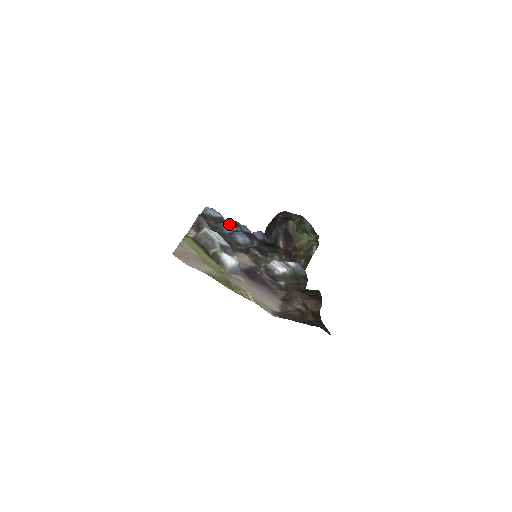
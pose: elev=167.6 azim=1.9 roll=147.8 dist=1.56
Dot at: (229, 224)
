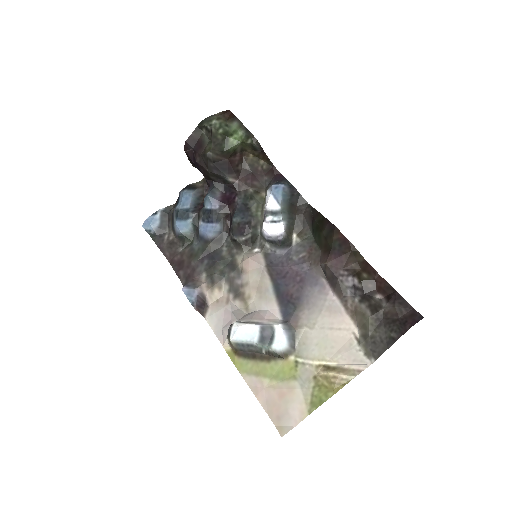
Dot at: (181, 222)
